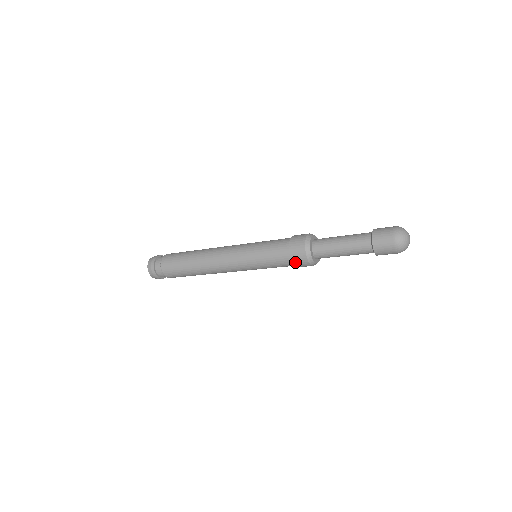
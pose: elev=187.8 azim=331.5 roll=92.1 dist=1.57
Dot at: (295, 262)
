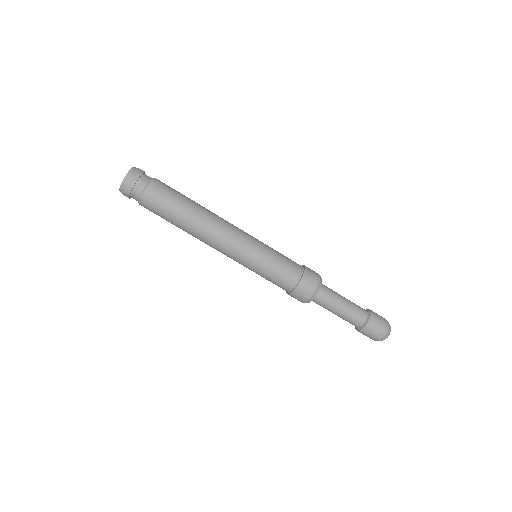
Dot at: (298, 290)
